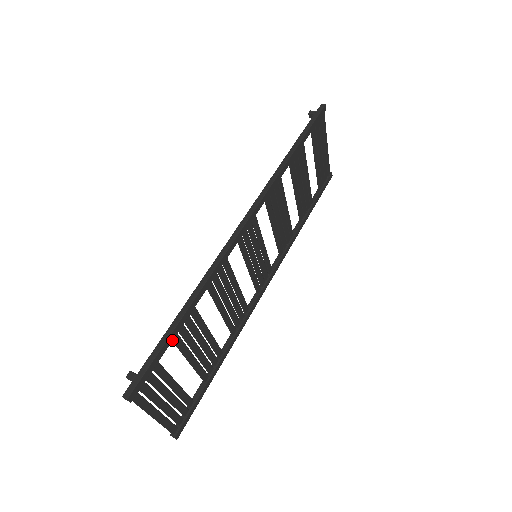
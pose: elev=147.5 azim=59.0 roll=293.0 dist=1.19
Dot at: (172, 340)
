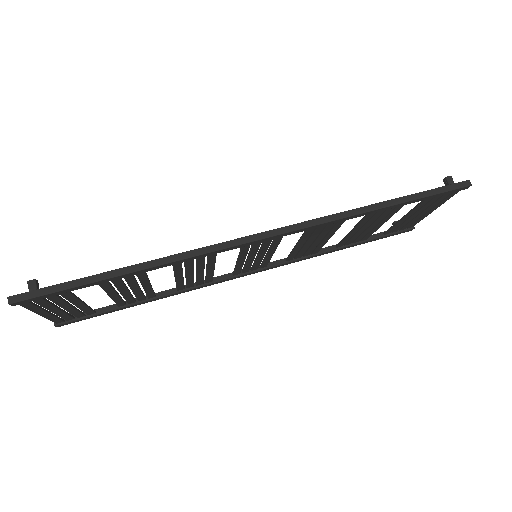
Dot at: (96, 284)
